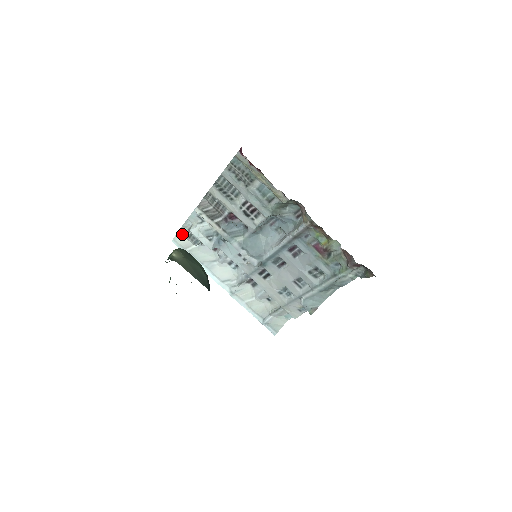
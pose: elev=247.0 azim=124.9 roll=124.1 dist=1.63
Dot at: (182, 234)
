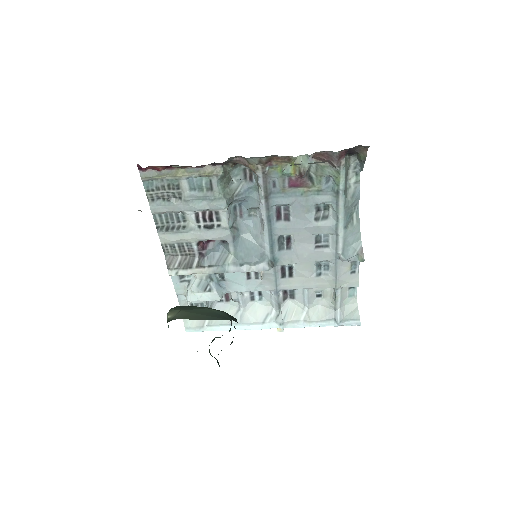
Dot at: occluded
